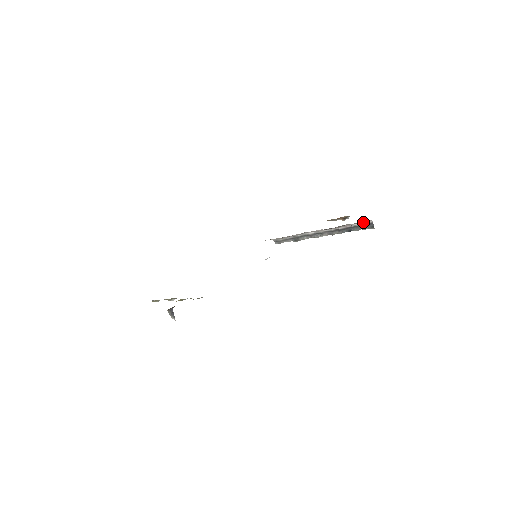
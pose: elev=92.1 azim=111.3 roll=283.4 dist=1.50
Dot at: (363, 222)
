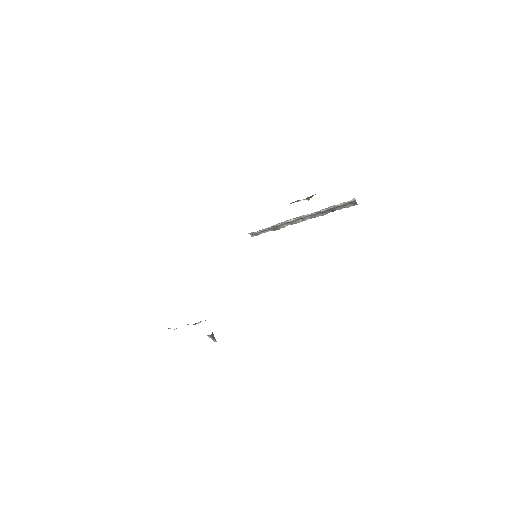
Dot at: occluded
